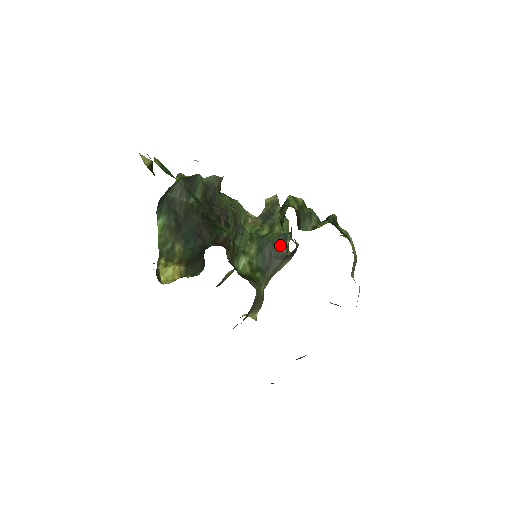
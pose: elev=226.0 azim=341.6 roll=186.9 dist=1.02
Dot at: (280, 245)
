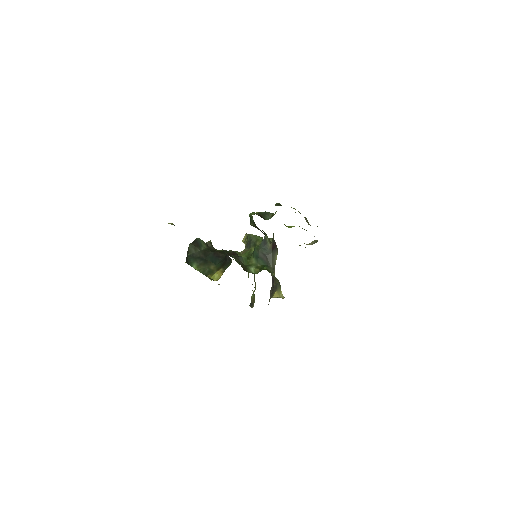
Dot at: (265, 245)
